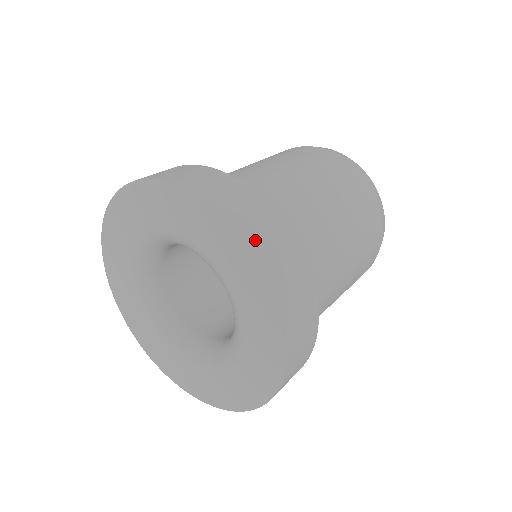
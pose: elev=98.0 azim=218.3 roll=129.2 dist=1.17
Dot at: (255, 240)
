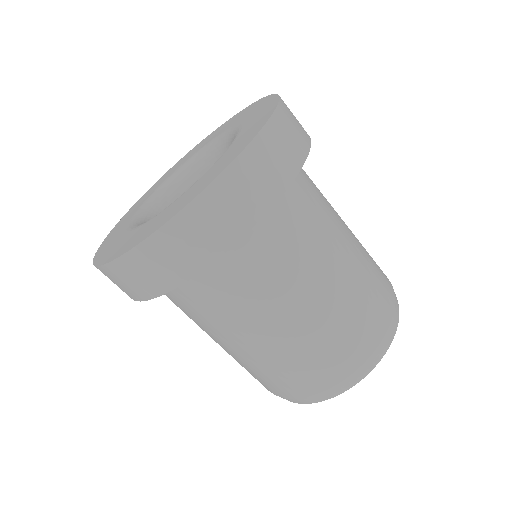
Dot at: (280, 119)
